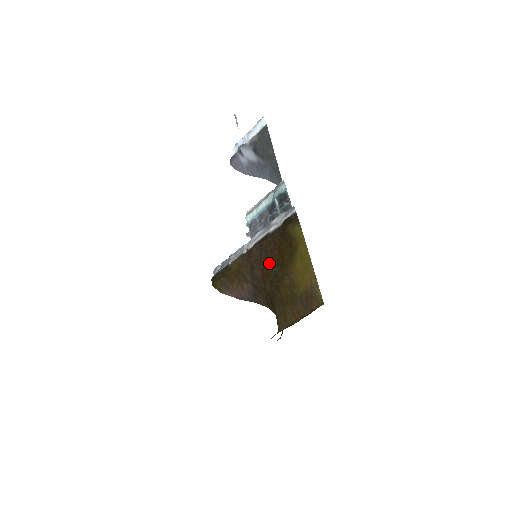
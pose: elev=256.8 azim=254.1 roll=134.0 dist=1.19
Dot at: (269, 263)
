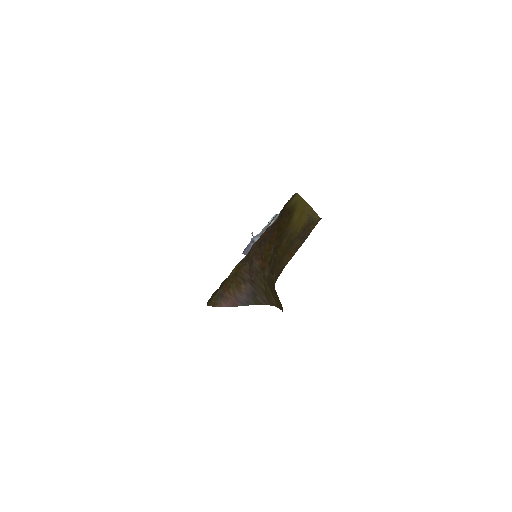
Dot at: (268, 245)
